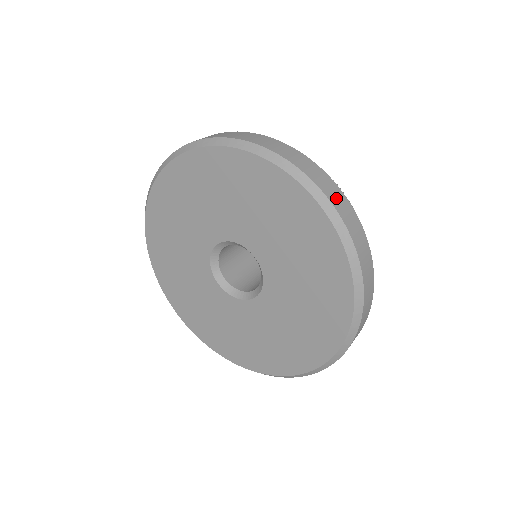
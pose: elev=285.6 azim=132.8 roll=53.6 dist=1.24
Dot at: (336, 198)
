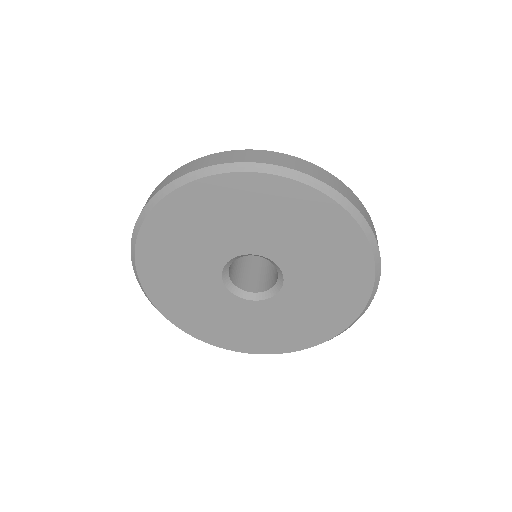
Dot at: (313, 171)
